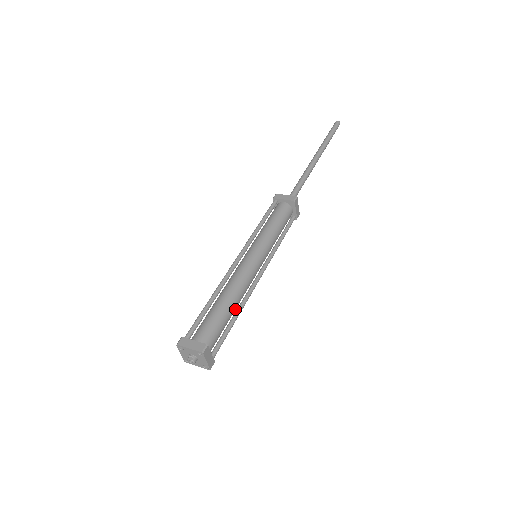
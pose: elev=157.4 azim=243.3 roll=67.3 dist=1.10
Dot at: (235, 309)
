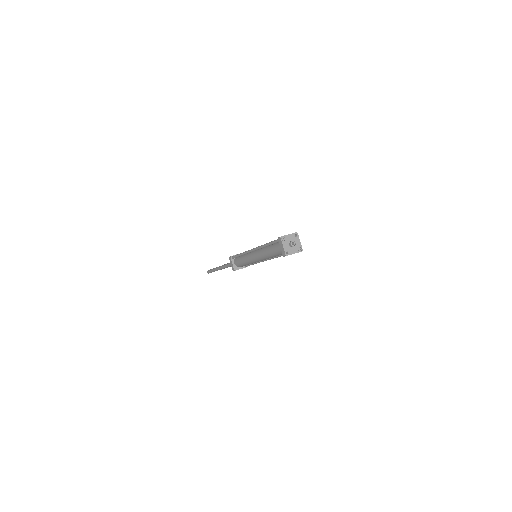
Dot at: occluded
